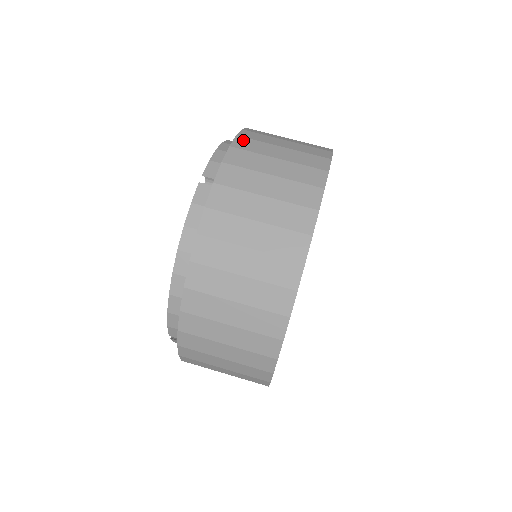
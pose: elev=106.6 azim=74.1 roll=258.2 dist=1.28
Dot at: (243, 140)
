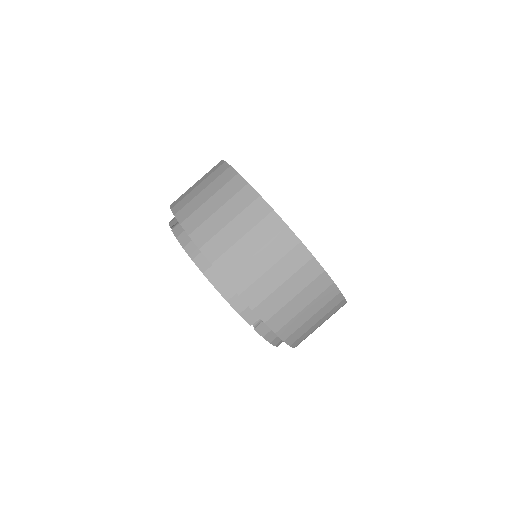
Dot at: occluded
